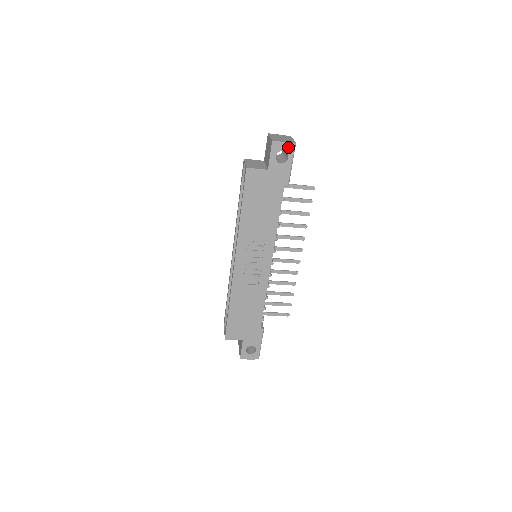
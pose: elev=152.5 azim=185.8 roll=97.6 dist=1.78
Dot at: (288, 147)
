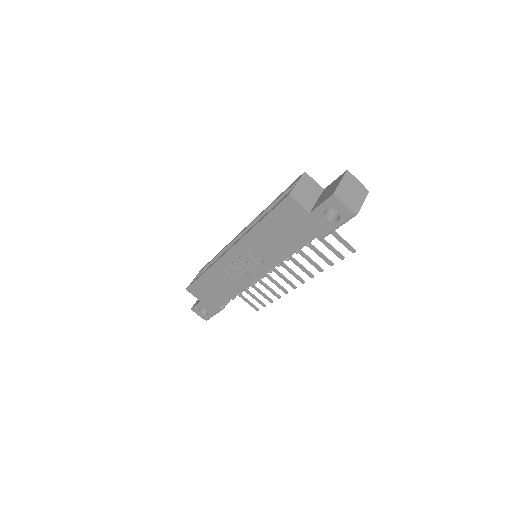
Dot at: (346, 212)
